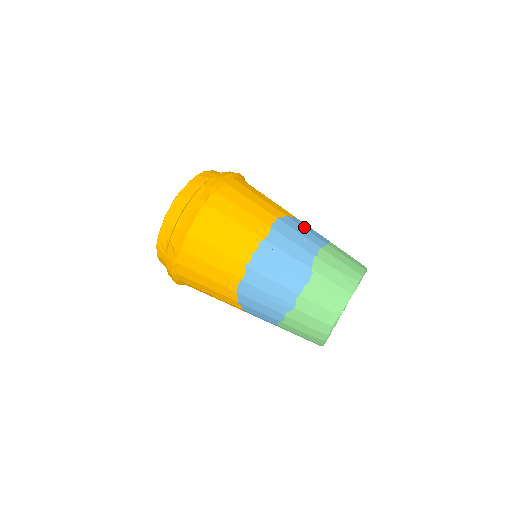
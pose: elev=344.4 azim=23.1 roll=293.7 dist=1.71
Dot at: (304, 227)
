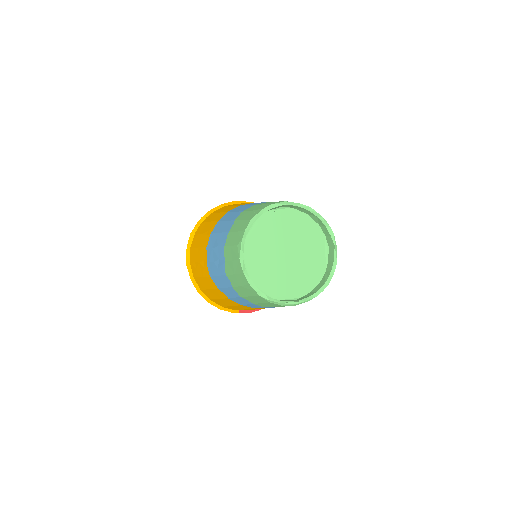
Dot at: occluded
